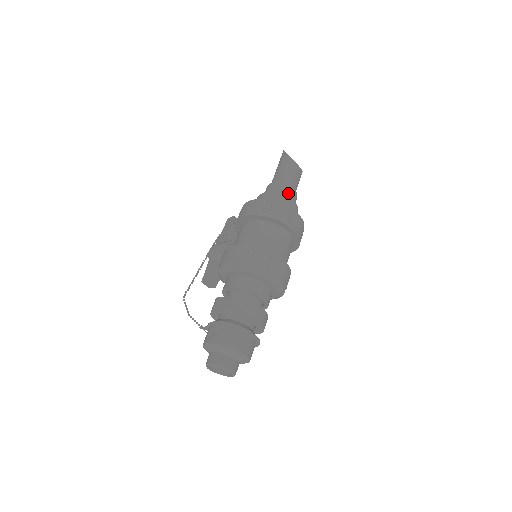
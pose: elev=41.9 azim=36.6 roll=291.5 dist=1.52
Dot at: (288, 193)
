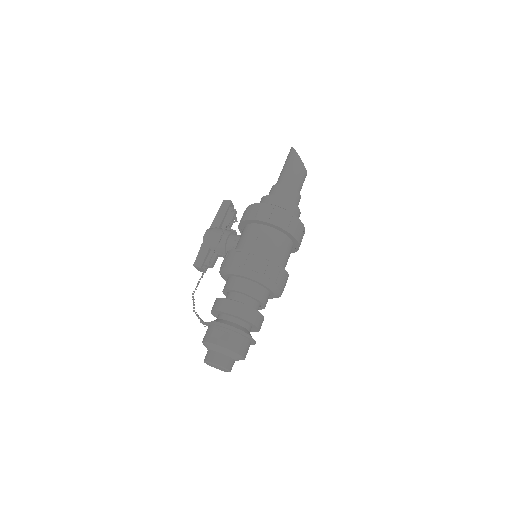
Dot at: (296, 200)
